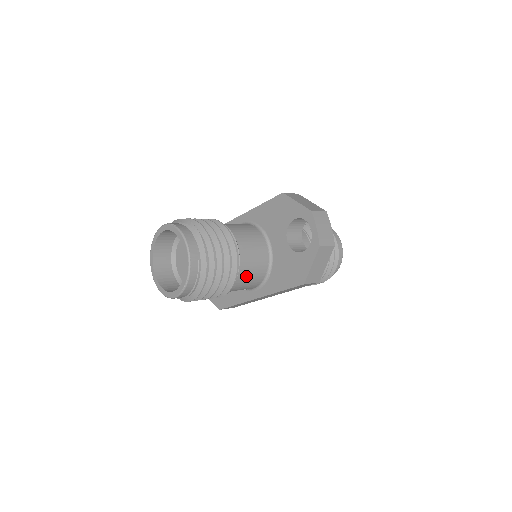
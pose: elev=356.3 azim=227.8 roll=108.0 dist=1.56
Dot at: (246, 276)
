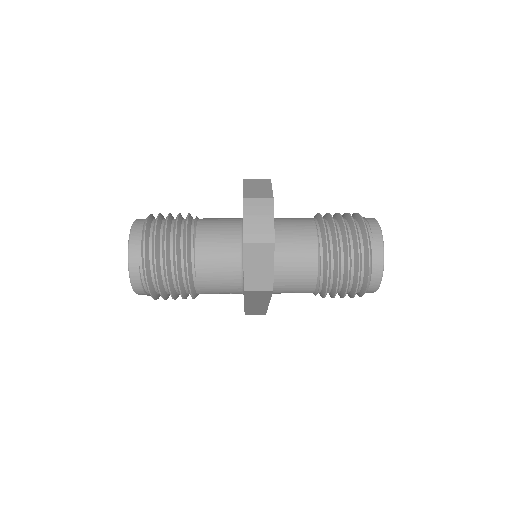
Dot at: (210, 277)
